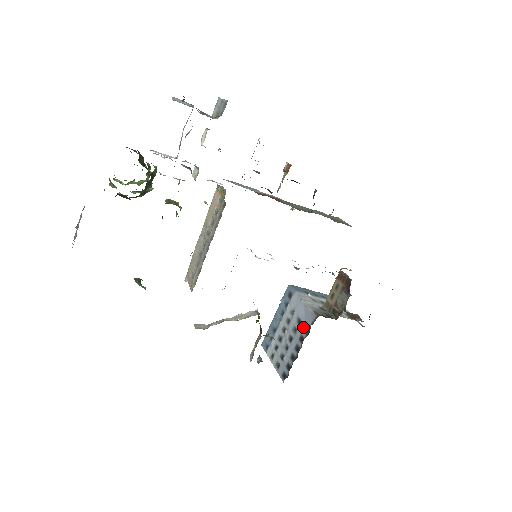
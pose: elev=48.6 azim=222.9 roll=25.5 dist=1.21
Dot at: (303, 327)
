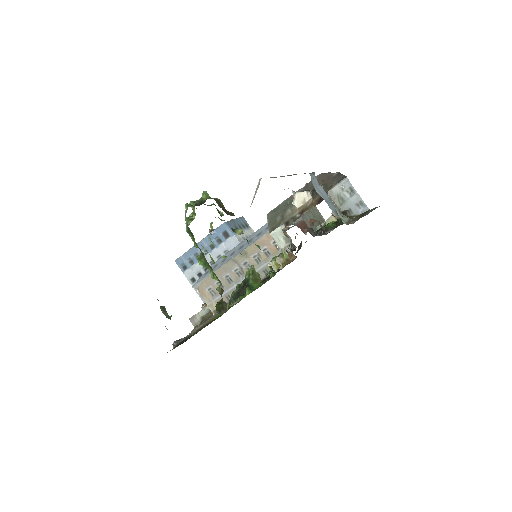
Dot at: occluded
